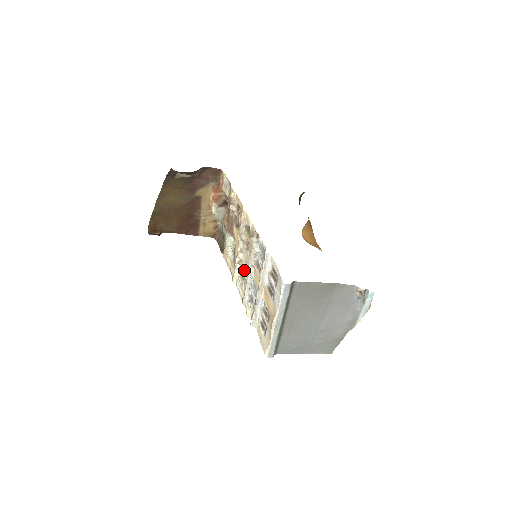
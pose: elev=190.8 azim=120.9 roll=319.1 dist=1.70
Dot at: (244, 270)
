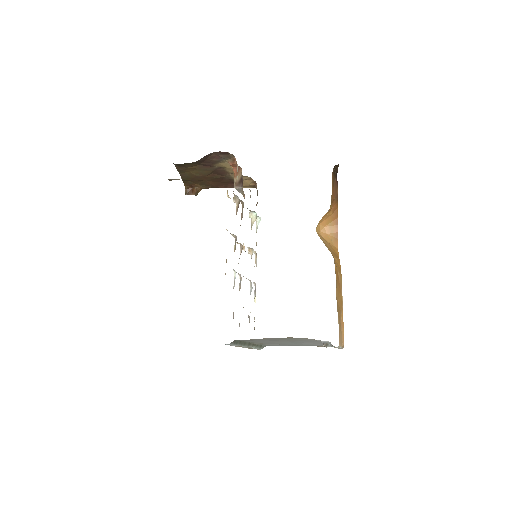
Dot at: occluded
